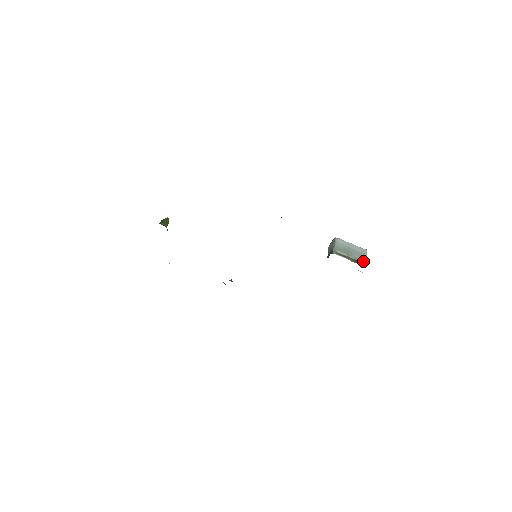
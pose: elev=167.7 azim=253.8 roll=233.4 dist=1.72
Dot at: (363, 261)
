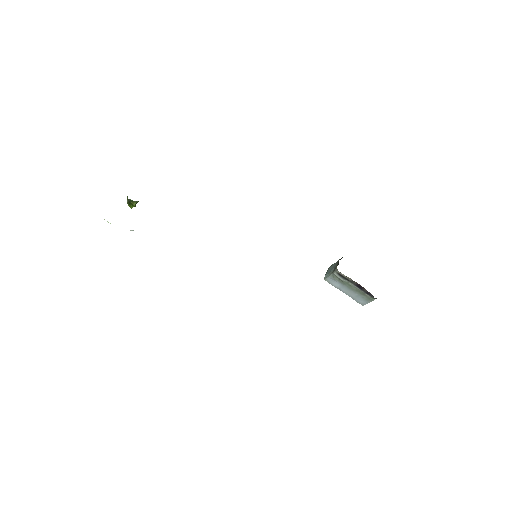
Dot at: occluded
